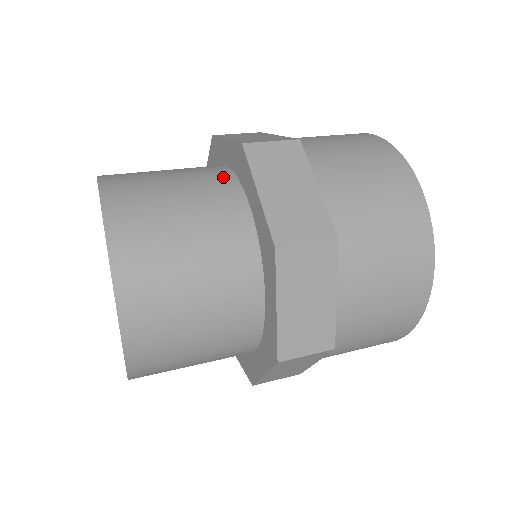
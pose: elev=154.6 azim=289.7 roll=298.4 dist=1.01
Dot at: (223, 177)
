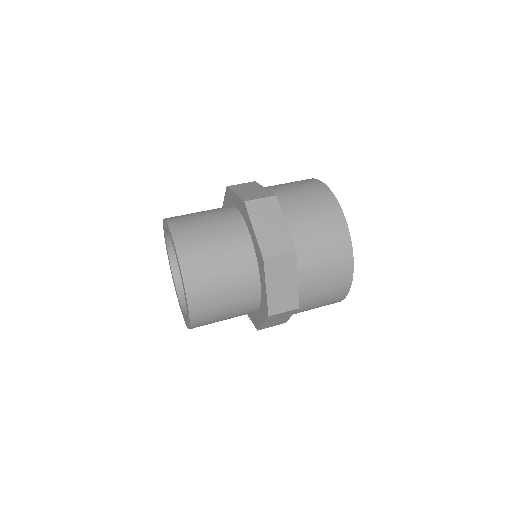
Dot at: occluded
